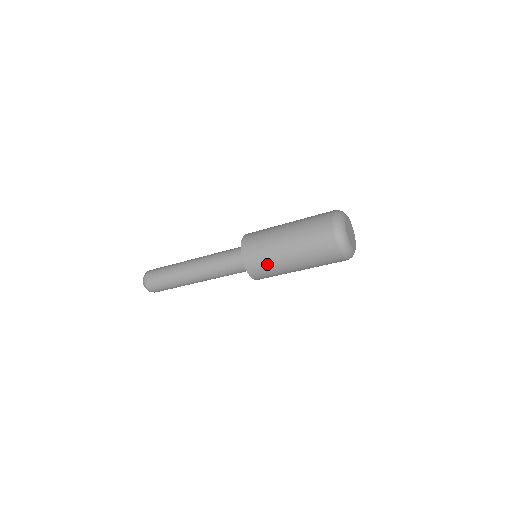
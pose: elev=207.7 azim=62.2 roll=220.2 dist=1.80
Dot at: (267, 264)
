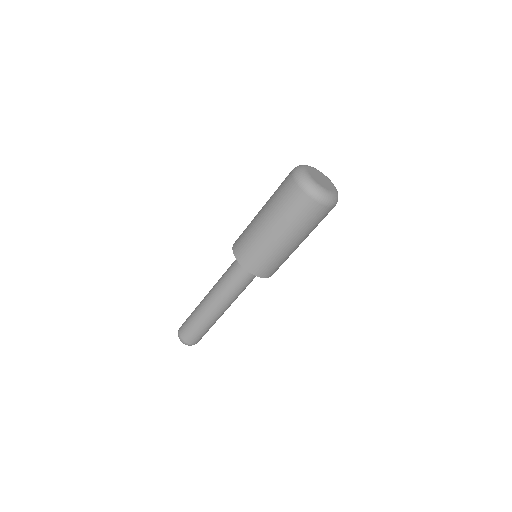
Dot at: (246, 230)
